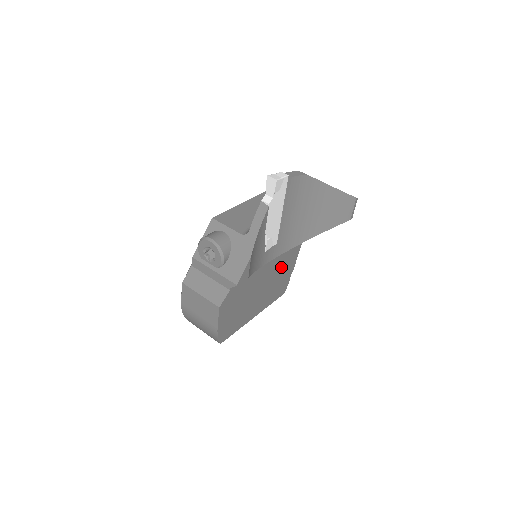
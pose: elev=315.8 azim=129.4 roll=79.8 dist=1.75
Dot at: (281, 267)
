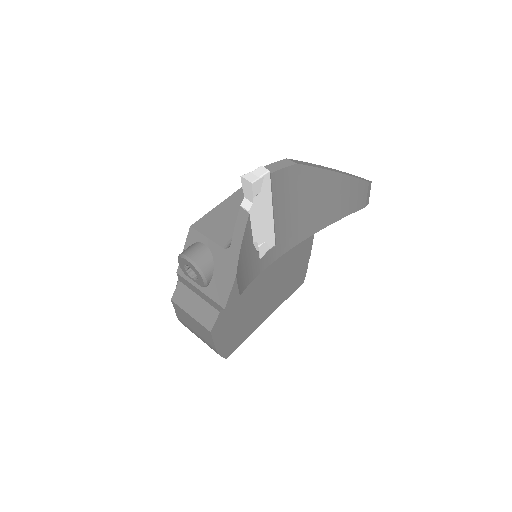
Dot at: (290, 262)
